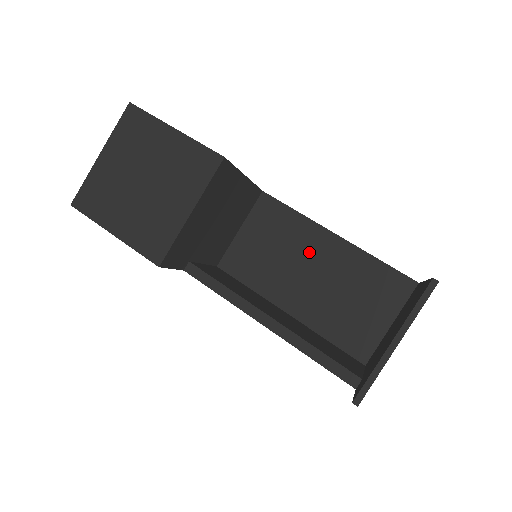
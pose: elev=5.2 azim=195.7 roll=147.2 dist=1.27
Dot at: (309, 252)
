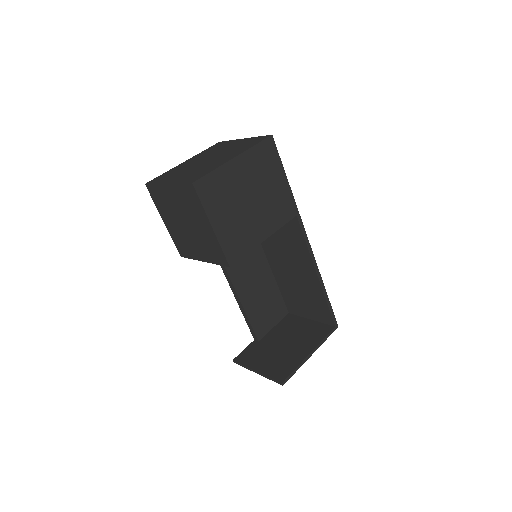
Dot at: (298, 263)
